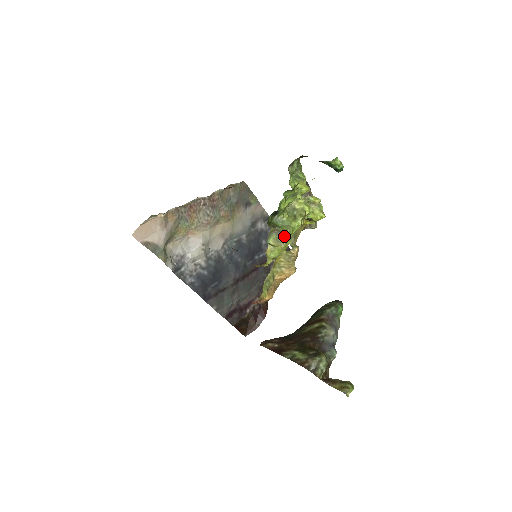
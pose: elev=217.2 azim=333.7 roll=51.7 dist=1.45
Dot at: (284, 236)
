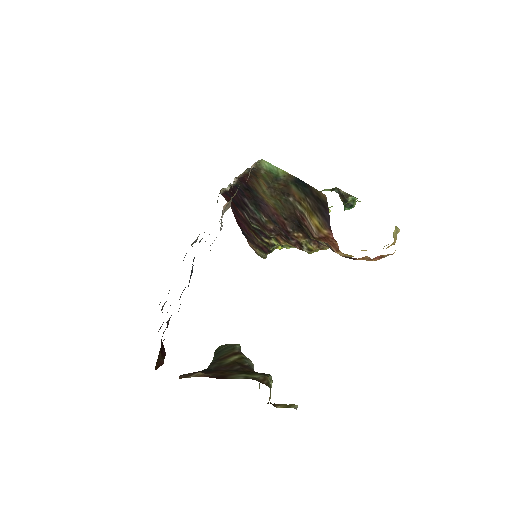
Dot at: occluded
